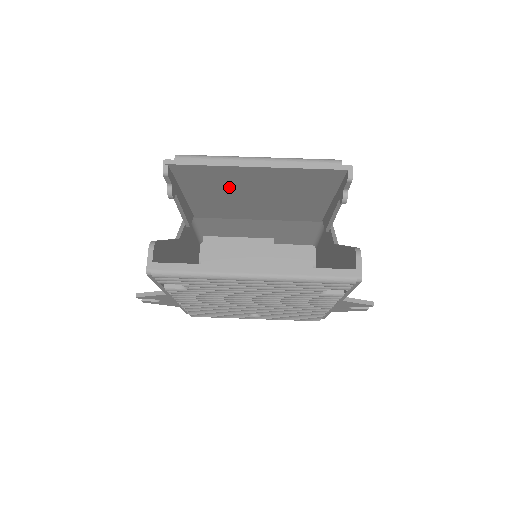
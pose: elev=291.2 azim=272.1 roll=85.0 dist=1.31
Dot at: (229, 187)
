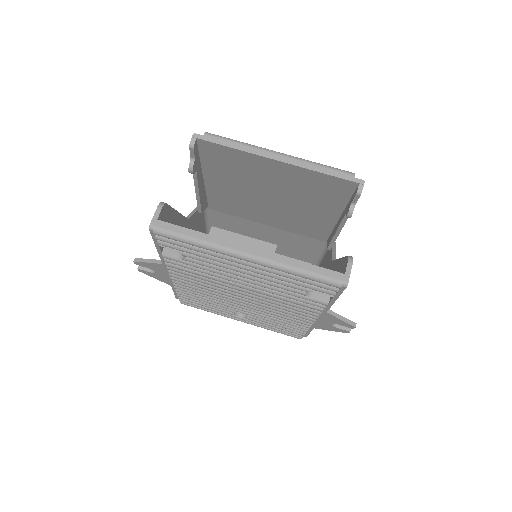
Dot at: (247, 178)
